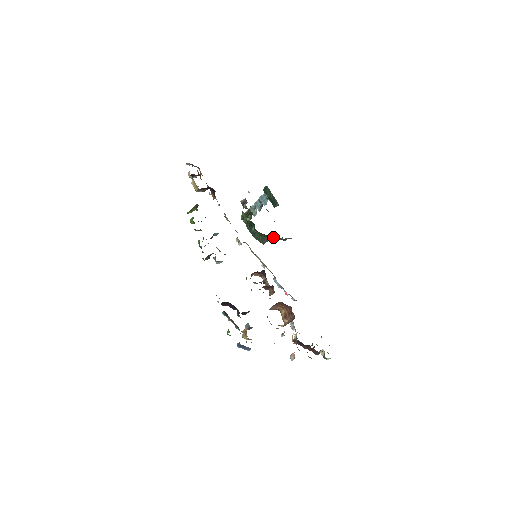
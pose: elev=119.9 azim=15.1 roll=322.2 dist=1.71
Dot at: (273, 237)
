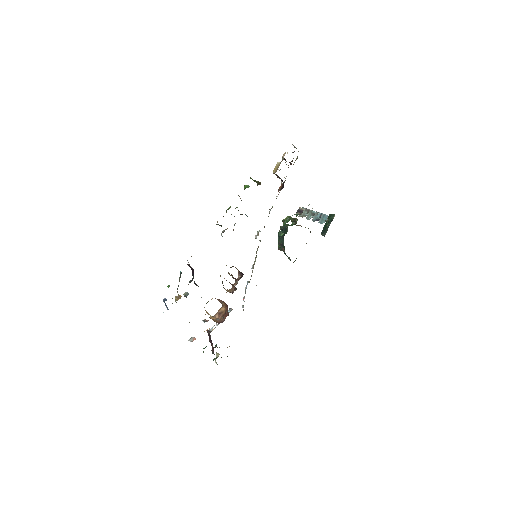
Dot at: occluded
